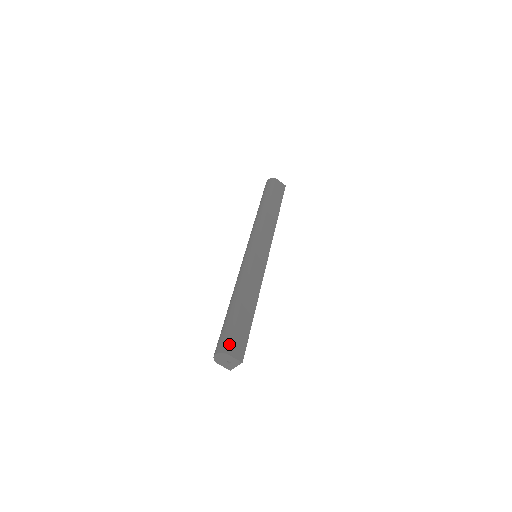
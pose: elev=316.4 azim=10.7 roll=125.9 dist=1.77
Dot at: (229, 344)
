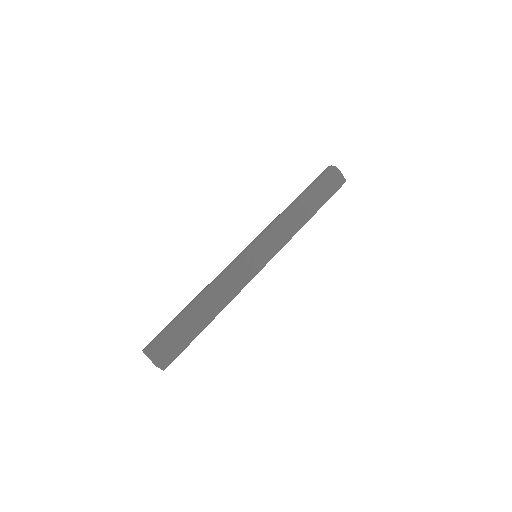
Dot at: (160, 348)
